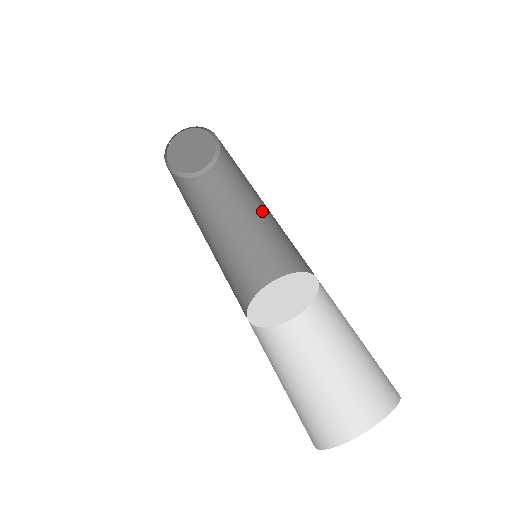
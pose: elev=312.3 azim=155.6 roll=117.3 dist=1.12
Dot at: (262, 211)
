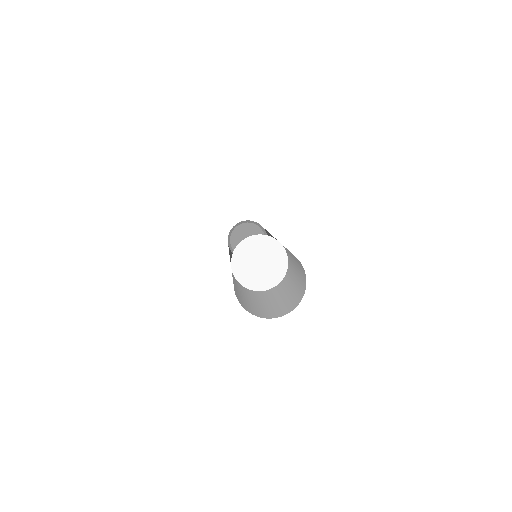
Dot at: occluded
